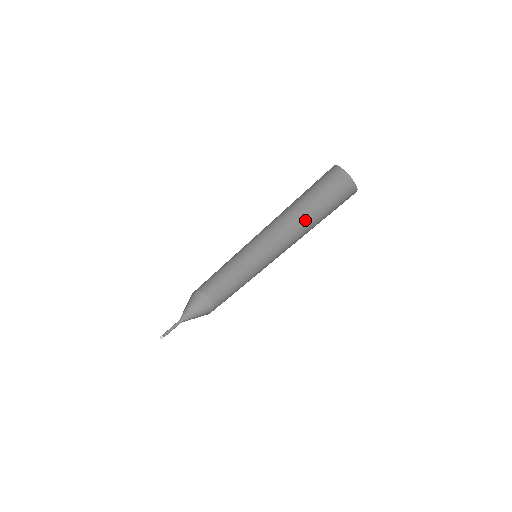
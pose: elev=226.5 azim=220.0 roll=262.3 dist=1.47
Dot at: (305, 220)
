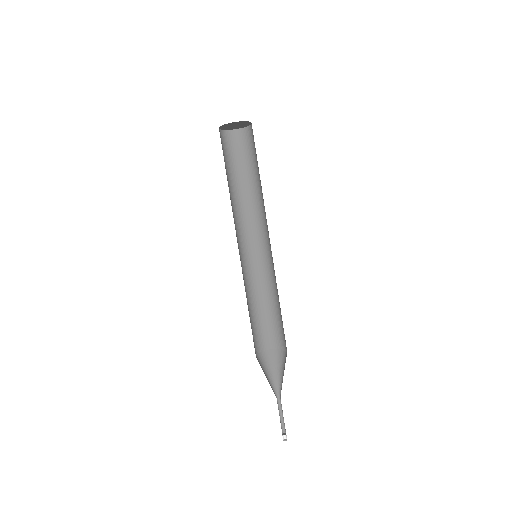
Dot at: (248, 193)
